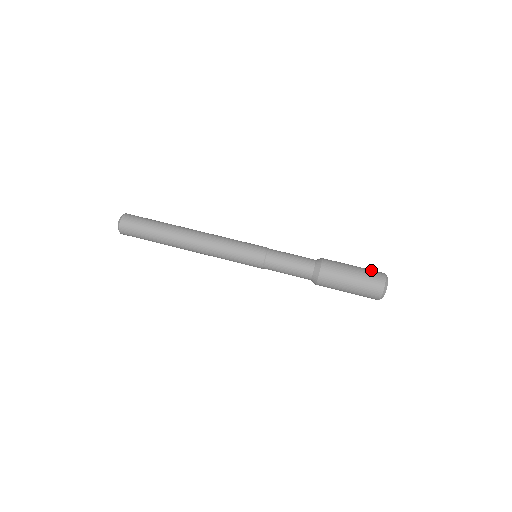
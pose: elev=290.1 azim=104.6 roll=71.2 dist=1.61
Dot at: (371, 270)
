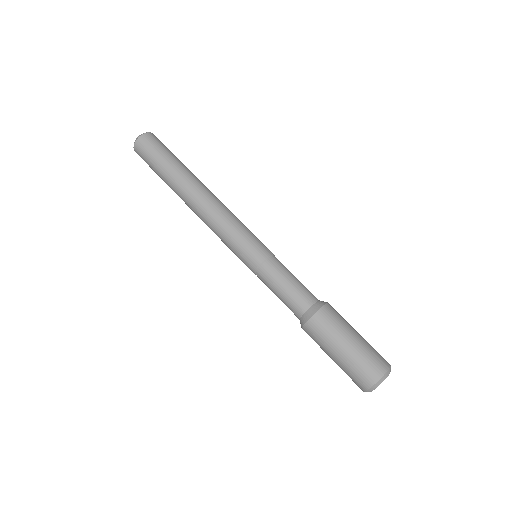
Dot at: occluded
